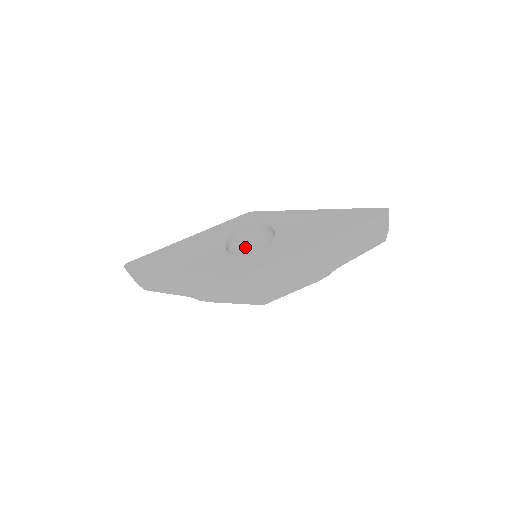
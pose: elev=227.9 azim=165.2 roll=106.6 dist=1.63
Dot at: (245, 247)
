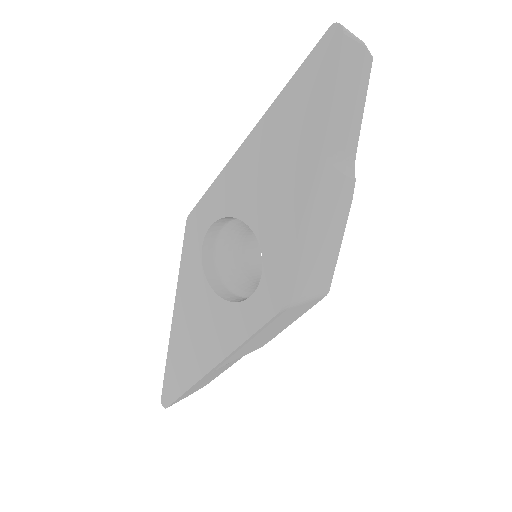
Dot at: (232, 255)
